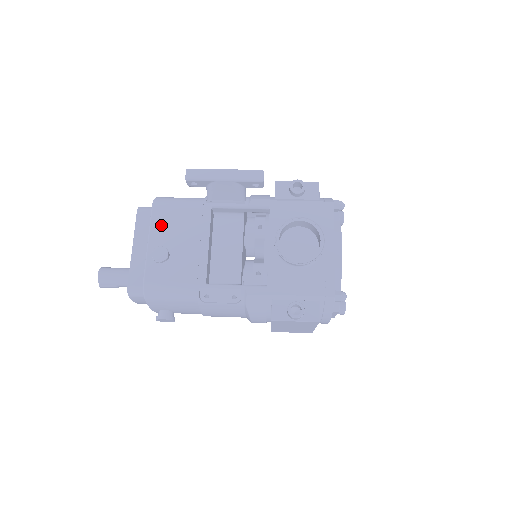
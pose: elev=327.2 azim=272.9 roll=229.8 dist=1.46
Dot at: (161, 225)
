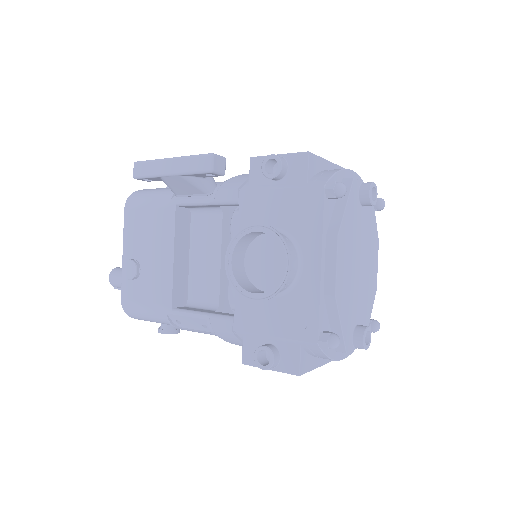
Dot at: (132, 231)
